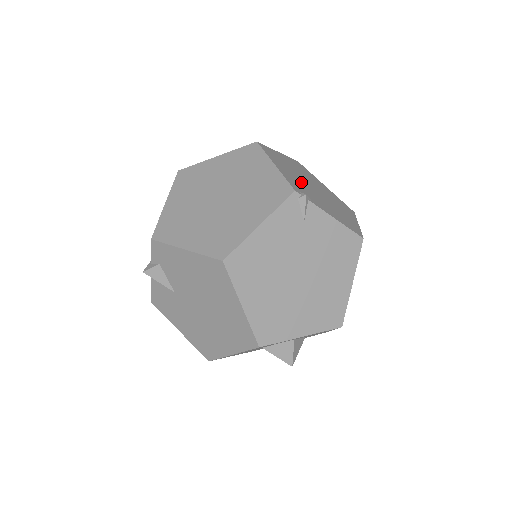
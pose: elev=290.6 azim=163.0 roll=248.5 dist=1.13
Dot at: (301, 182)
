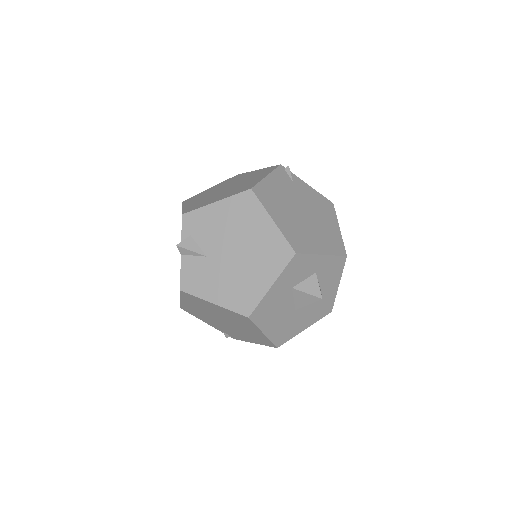
Dot at: occluded
